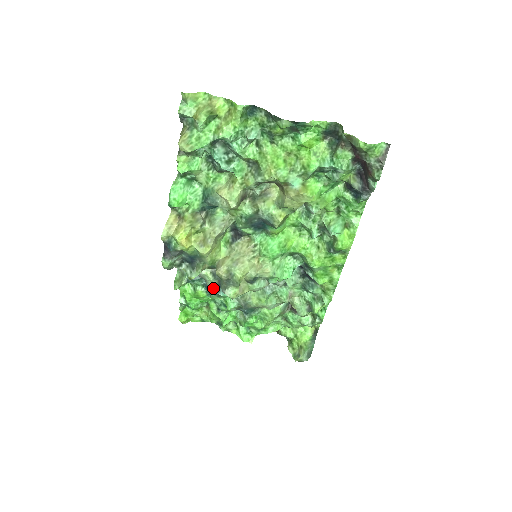
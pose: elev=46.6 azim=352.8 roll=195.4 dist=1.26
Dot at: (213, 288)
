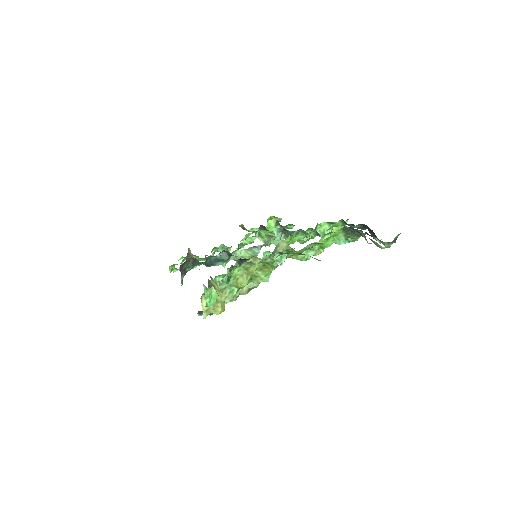
Dot at: occluded
